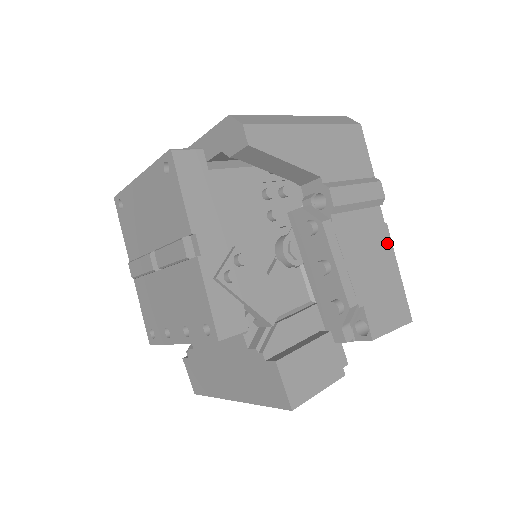
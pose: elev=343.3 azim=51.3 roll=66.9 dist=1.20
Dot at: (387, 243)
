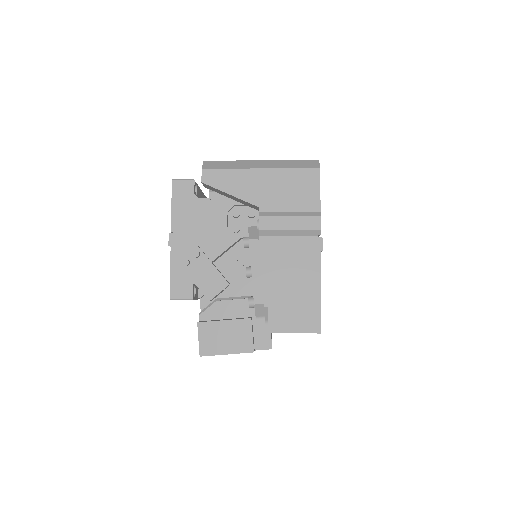
Dot at: (315, 266)
